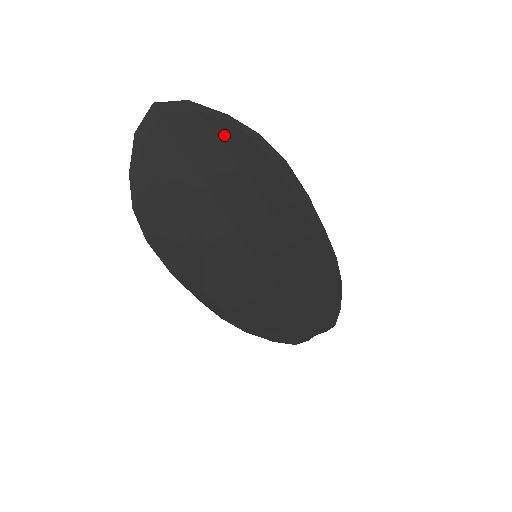
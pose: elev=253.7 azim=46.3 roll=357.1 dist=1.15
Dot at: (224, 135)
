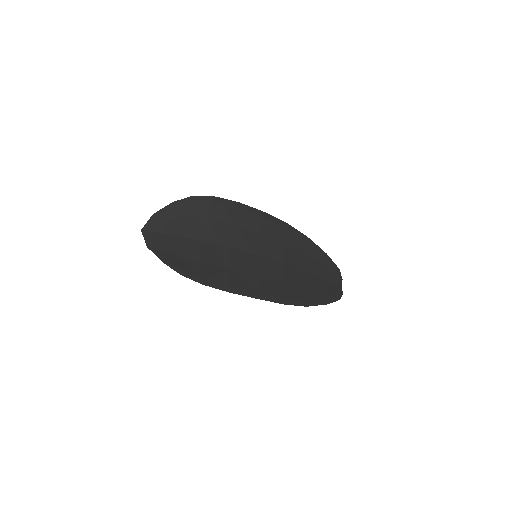
Dot at: (180, 212)
